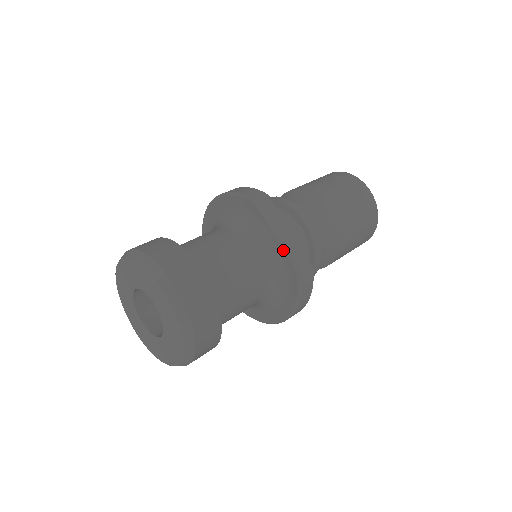
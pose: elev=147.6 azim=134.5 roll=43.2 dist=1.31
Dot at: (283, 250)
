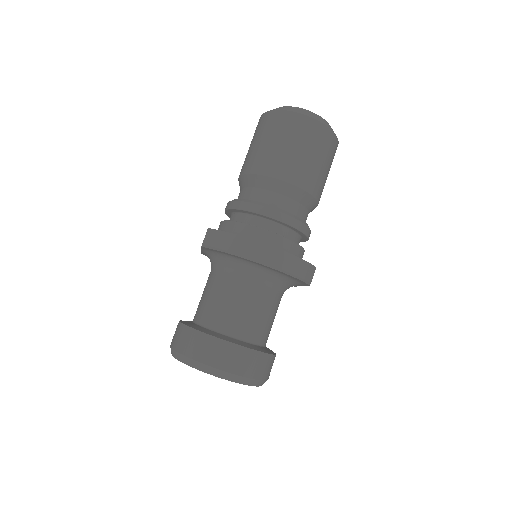
Dot at: occluded
